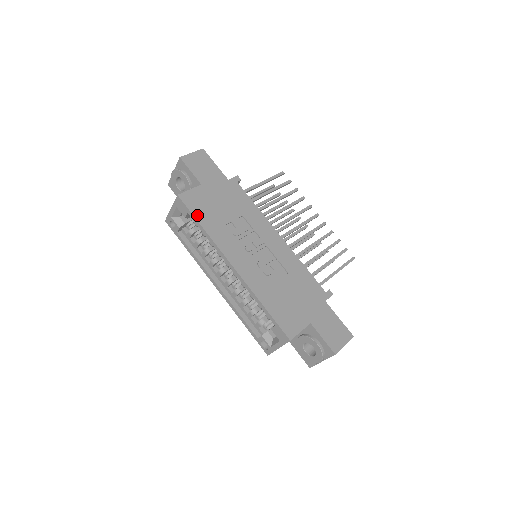
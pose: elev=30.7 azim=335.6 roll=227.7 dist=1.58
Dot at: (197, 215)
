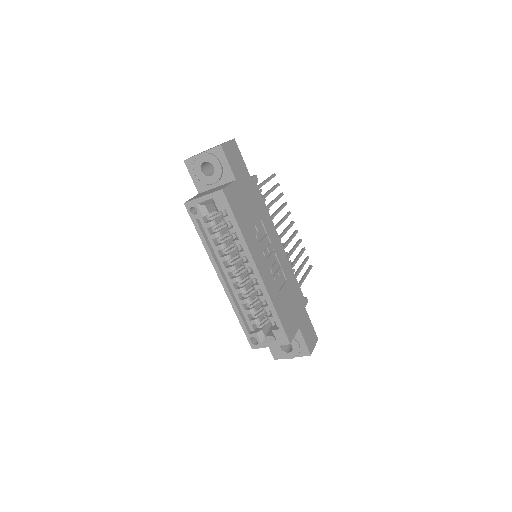
Dot at: (236, 214)
